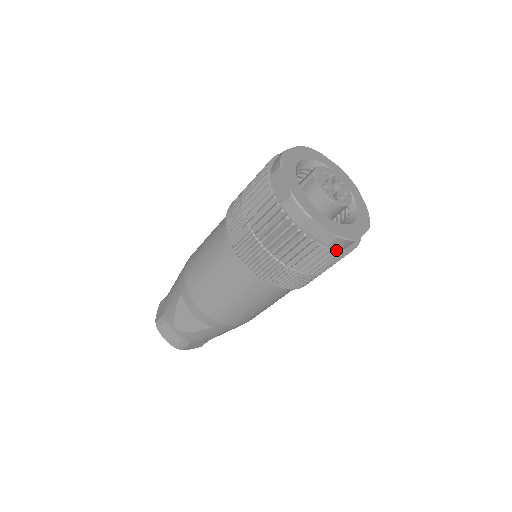
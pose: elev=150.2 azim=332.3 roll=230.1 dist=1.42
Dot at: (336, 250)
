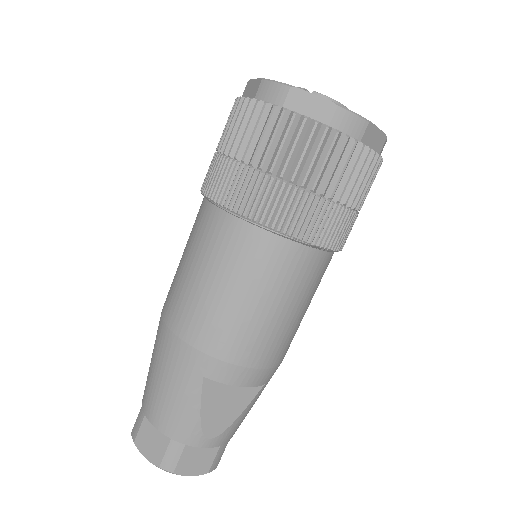
Dot at: occluded
